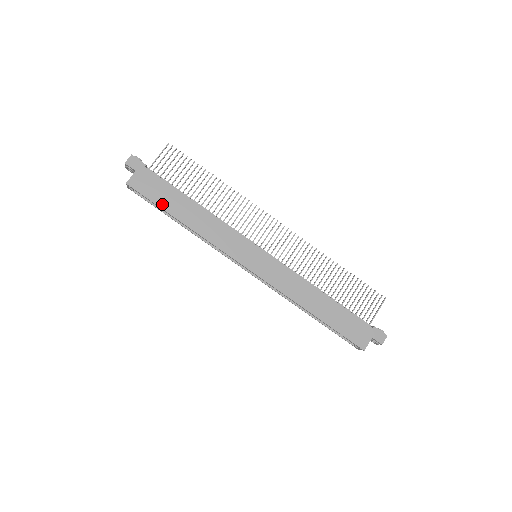
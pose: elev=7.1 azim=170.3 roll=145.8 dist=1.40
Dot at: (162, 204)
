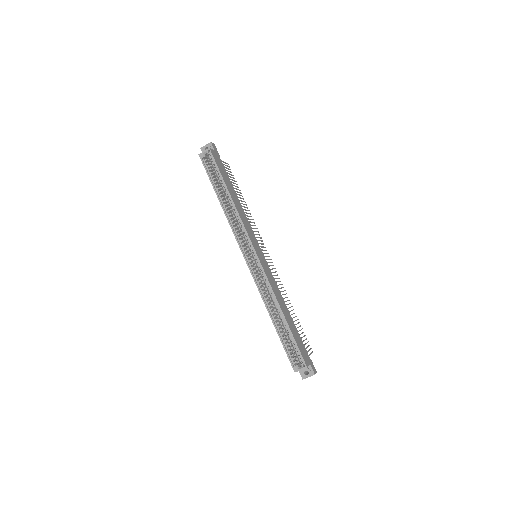
Dot at: (223, 176)
